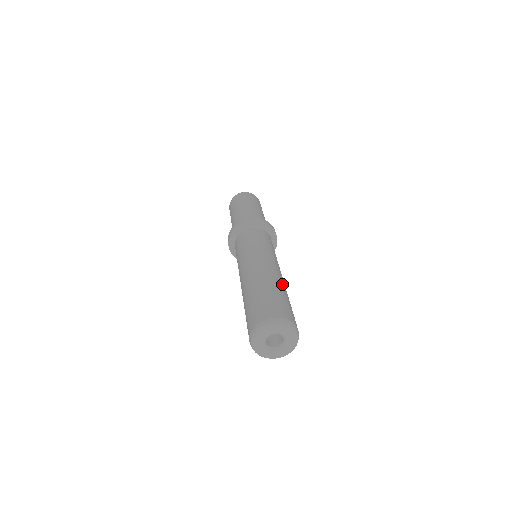
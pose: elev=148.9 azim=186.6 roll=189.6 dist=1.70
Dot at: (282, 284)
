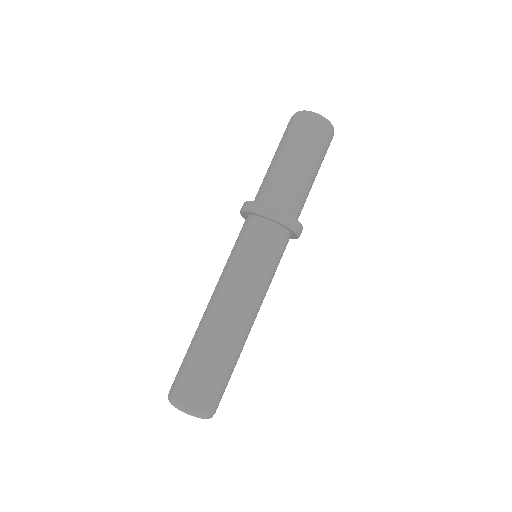
Dot at: (220, 340)
